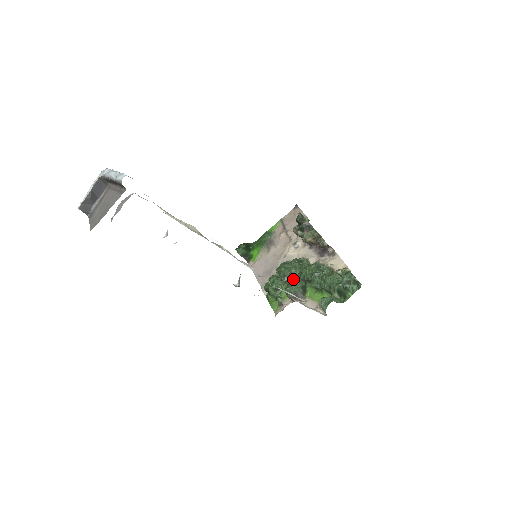
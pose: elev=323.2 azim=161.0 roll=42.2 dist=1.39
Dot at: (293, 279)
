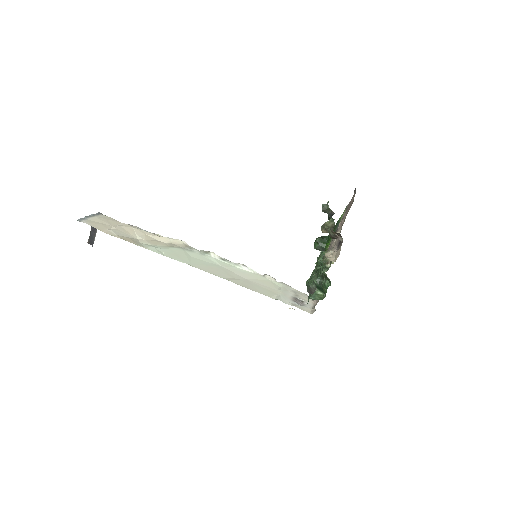
Dot at: occluded
